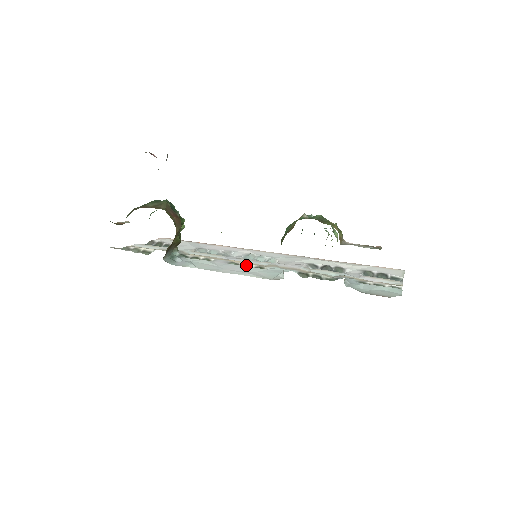
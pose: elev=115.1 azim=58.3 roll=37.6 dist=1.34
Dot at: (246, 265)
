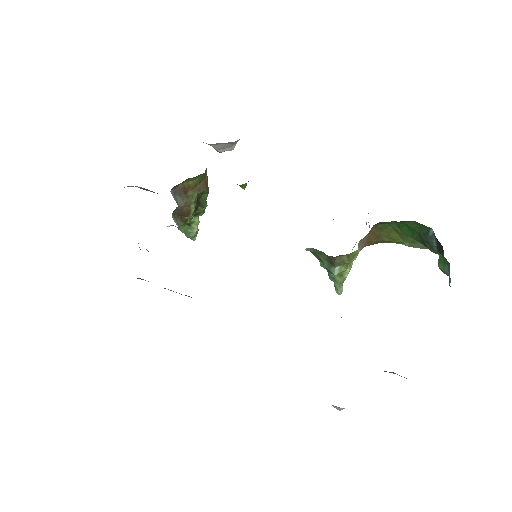
Dot at: occluded
